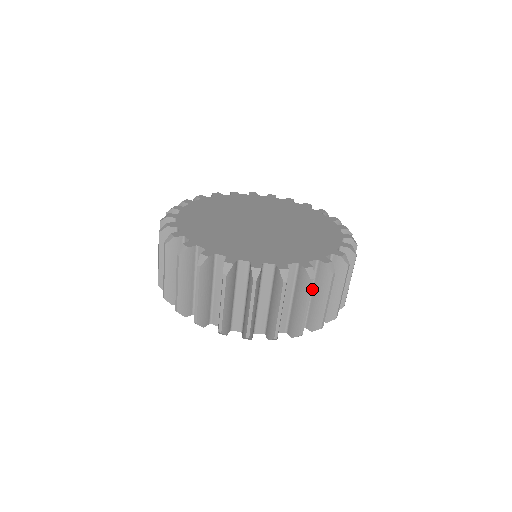
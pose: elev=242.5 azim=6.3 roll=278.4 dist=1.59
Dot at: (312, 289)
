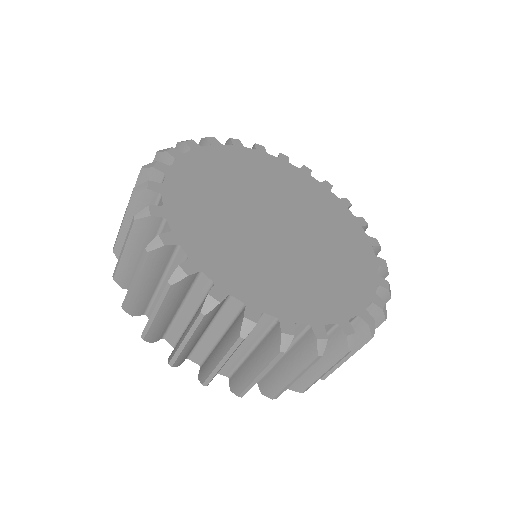
Dot at: occluded
